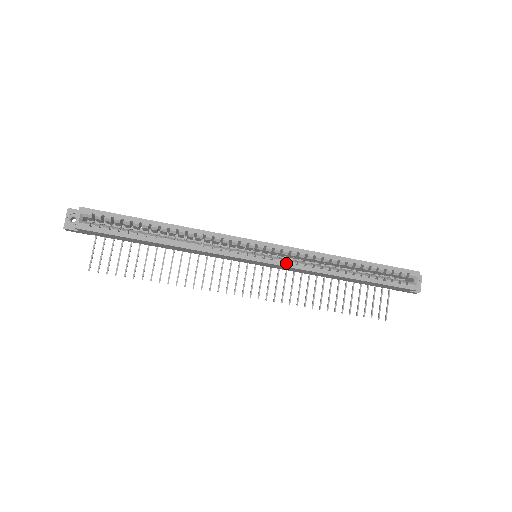
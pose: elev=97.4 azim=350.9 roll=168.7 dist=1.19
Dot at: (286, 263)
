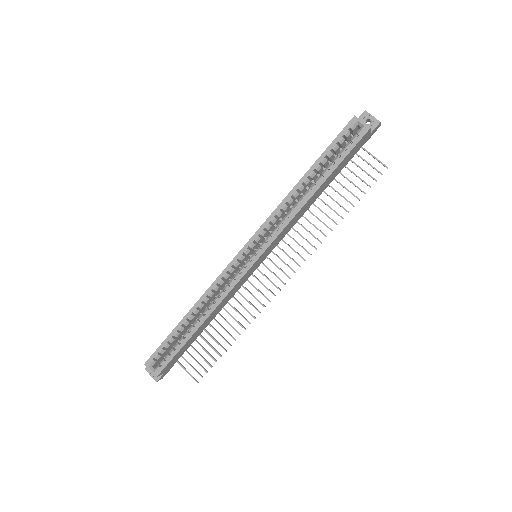
Dot at: (271, 238)
